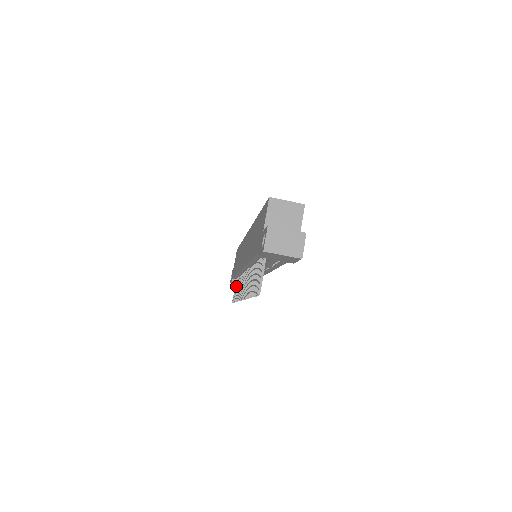
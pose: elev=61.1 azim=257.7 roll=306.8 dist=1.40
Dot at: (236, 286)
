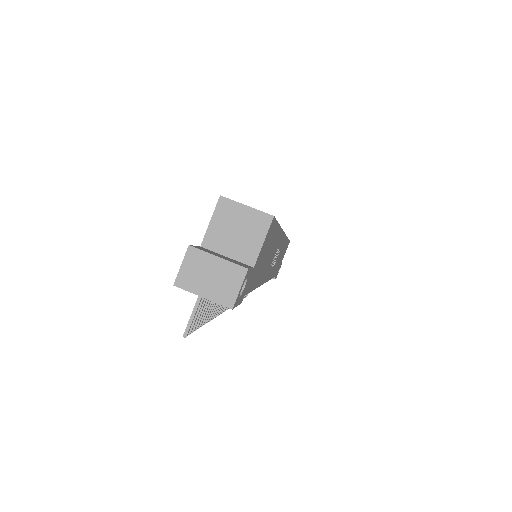
Dot at: occluded
